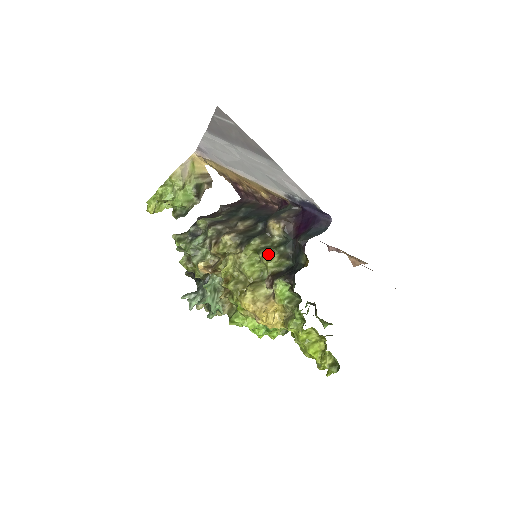
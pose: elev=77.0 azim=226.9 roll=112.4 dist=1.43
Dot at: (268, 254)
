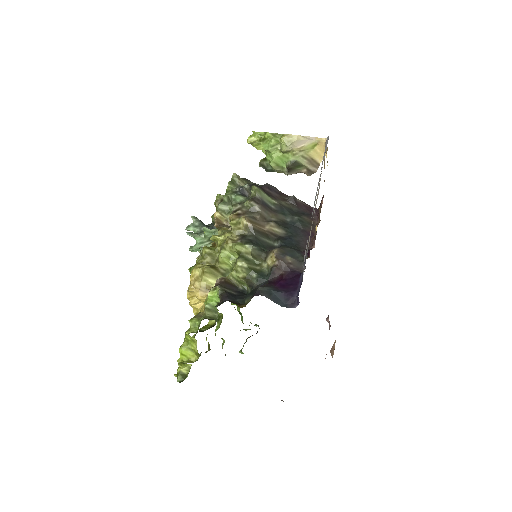
Dot at: (241, 266)
